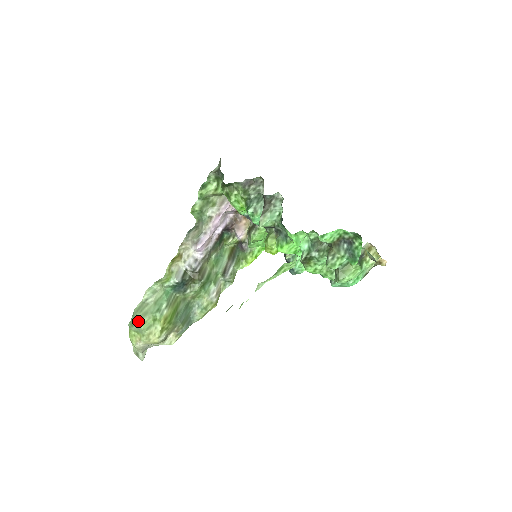
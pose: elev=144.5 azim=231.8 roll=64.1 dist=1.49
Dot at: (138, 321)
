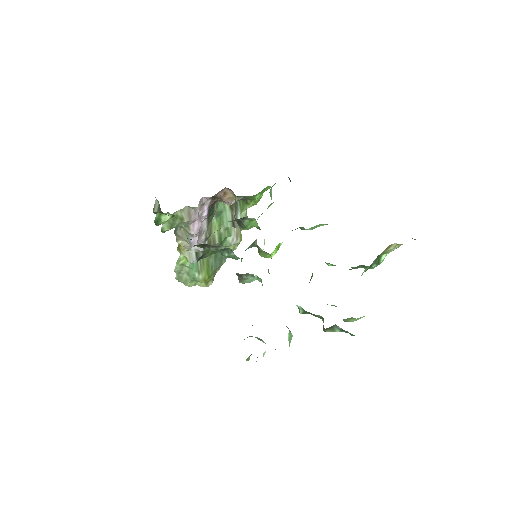
Dot at: occluded
